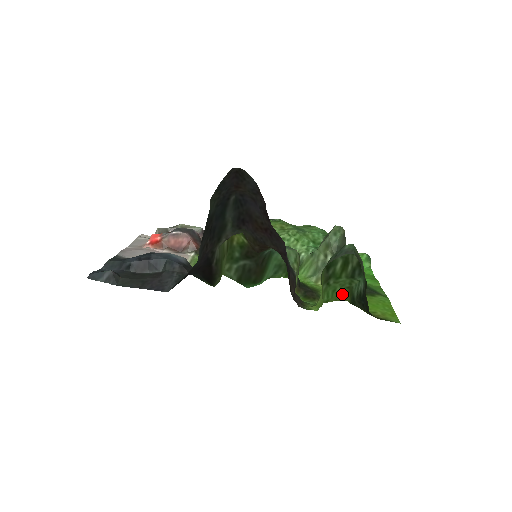
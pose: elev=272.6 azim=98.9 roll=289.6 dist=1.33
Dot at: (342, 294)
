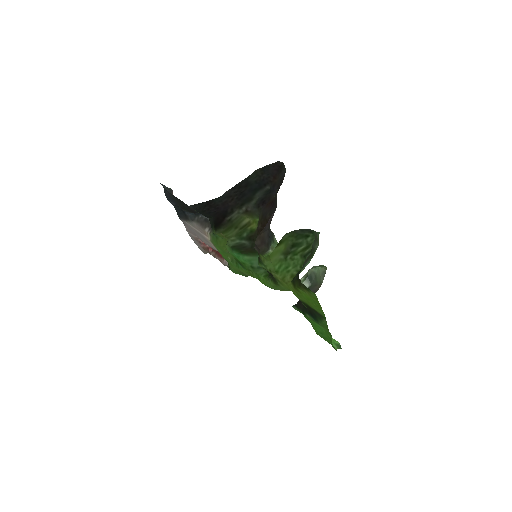
Dot at: (291, 275)
